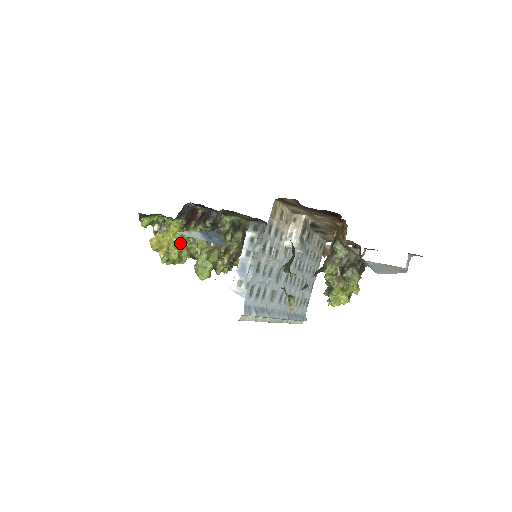
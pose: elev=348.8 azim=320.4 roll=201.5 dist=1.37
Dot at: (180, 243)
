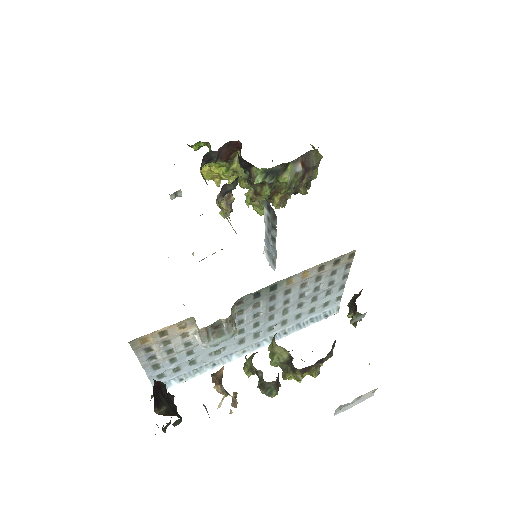
Dot at: (229, 175)
